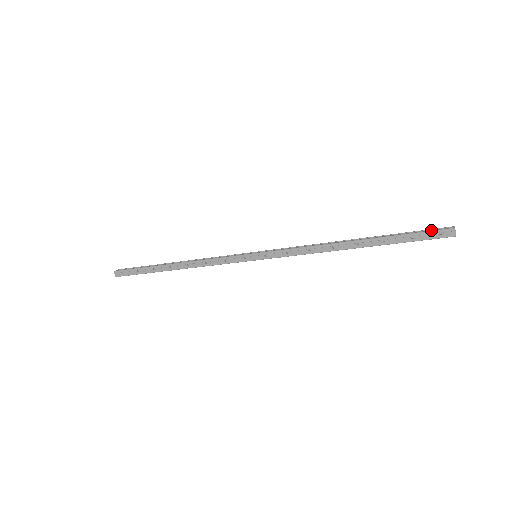
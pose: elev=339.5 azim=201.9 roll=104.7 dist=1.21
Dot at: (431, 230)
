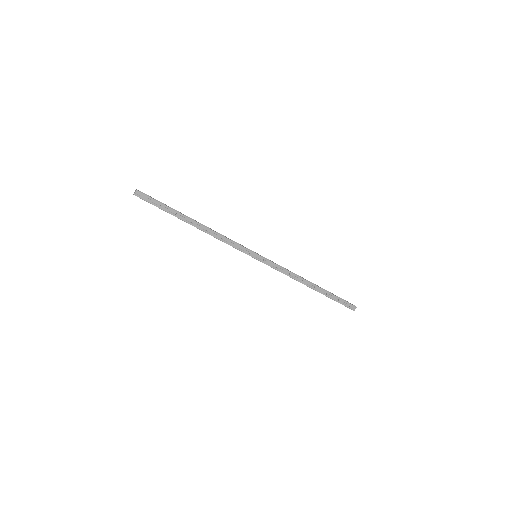
Dot at: (348, 302)
